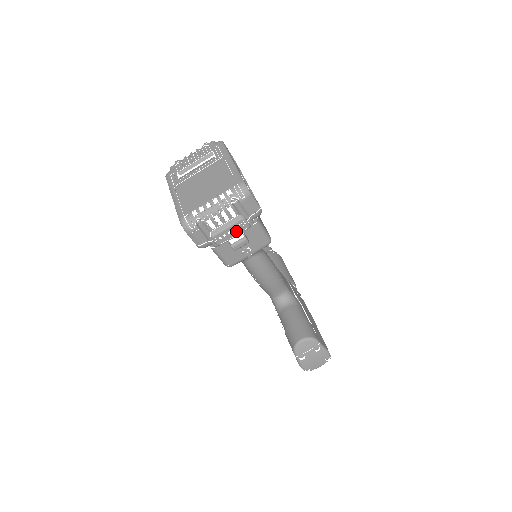
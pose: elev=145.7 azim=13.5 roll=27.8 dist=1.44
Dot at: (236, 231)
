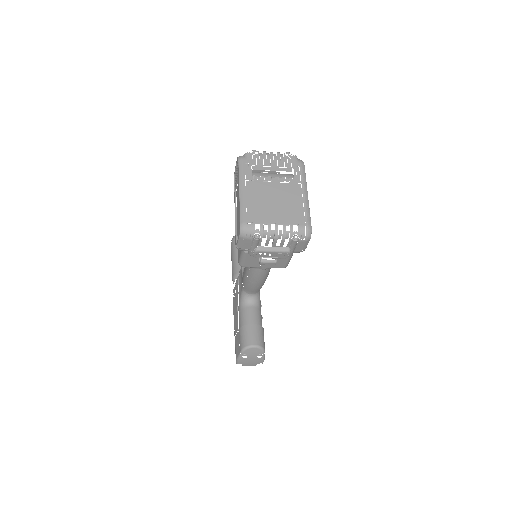
Dot at: (276, 255)
